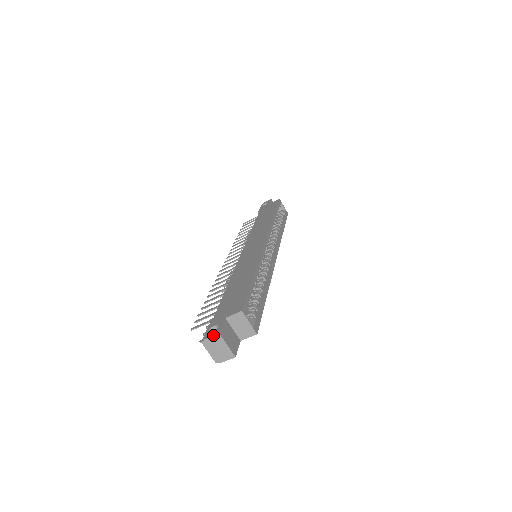
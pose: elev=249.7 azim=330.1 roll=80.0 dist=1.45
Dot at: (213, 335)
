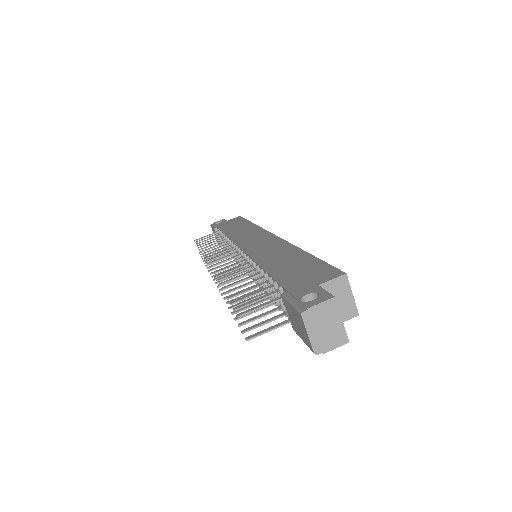
Dot at: (324, 300)
